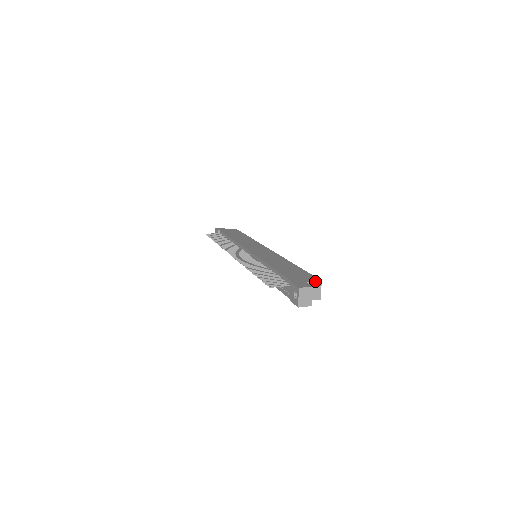
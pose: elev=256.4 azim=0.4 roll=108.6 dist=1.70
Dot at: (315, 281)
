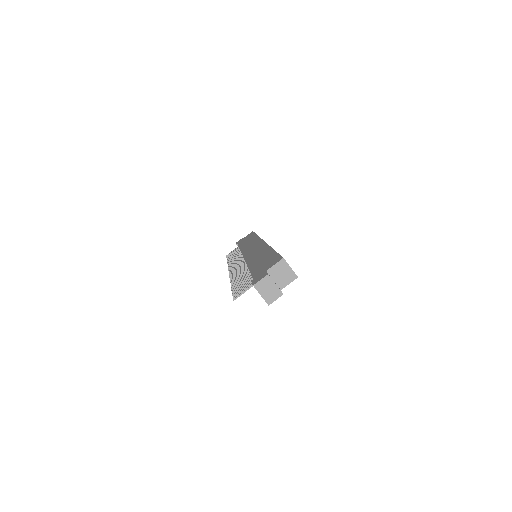
Dot at: (276, 263)
